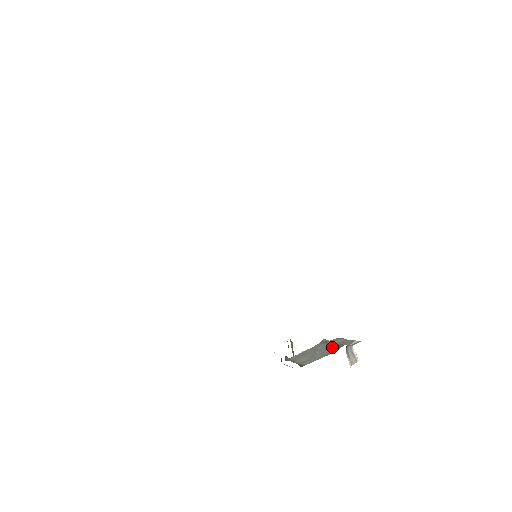
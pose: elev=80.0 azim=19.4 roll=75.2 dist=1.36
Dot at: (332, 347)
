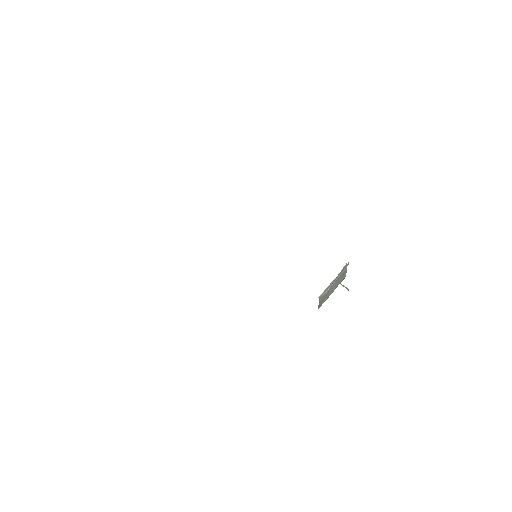
Dot at: (338, 277)
